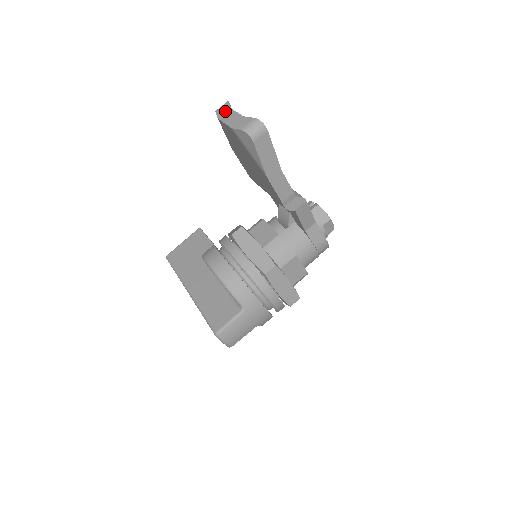
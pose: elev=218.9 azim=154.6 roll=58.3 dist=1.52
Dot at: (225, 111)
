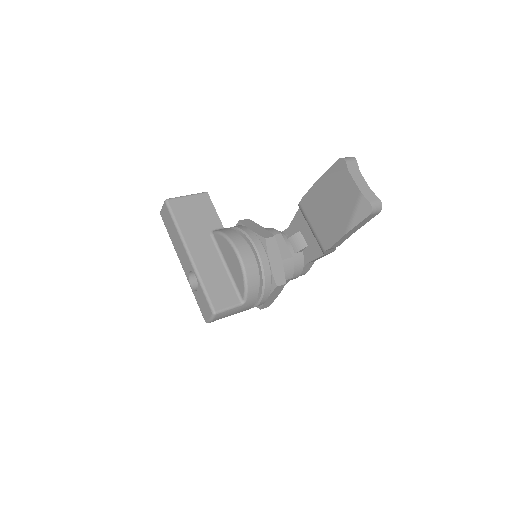
Dot at: (355, 169)
